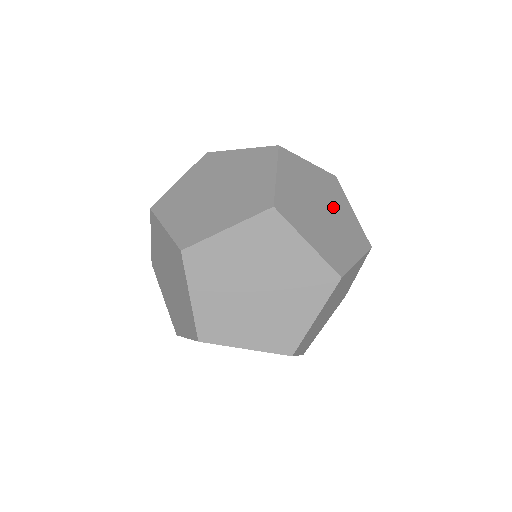
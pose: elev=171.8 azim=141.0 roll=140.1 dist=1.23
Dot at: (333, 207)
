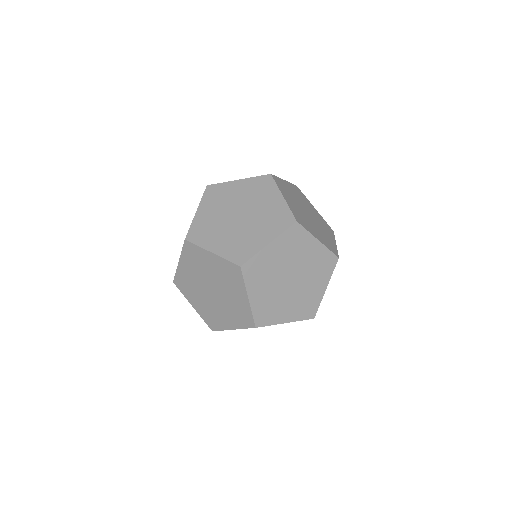
Dot at: occluded
